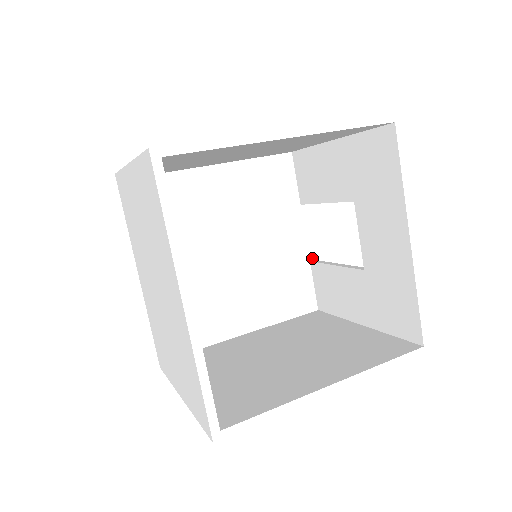
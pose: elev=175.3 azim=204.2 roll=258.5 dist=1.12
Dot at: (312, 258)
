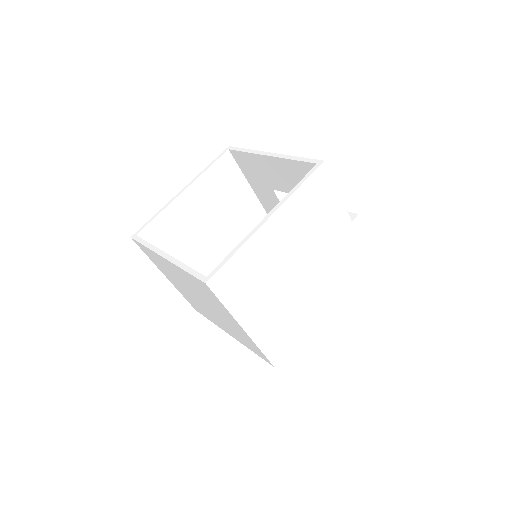
Dot at: occluded
